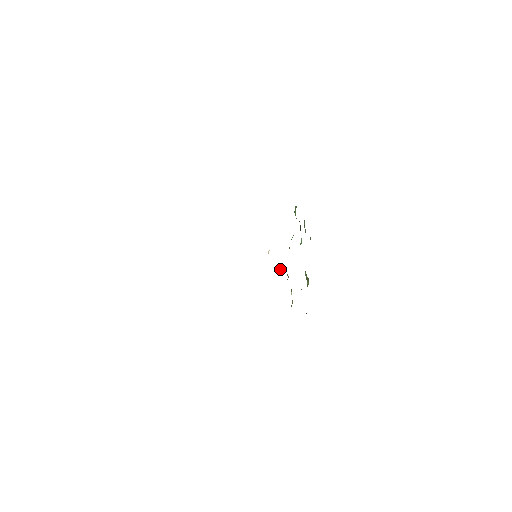
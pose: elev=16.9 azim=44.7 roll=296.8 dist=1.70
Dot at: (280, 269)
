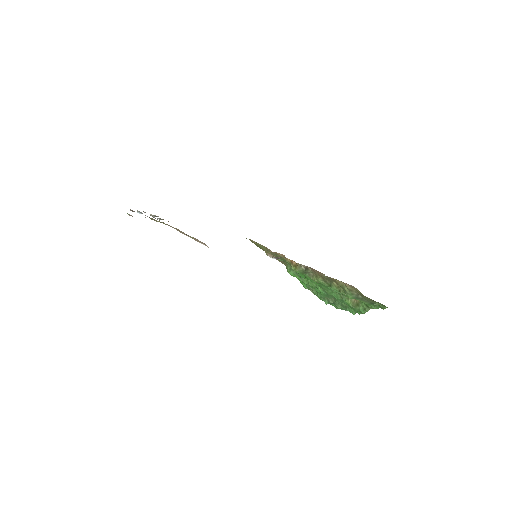
Dot at: (295, 267)
